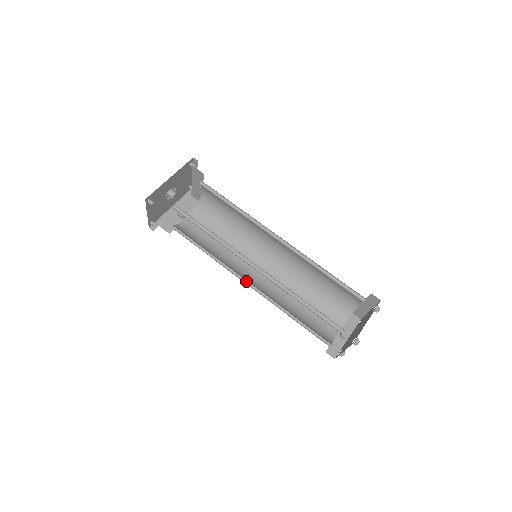
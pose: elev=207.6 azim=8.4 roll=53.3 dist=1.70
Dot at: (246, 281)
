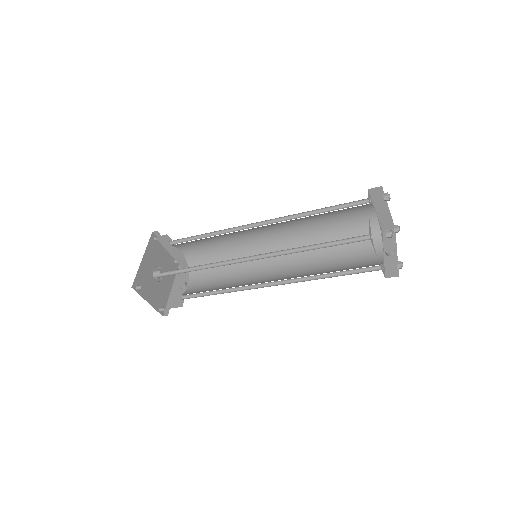
Dot at: (268, 285)
